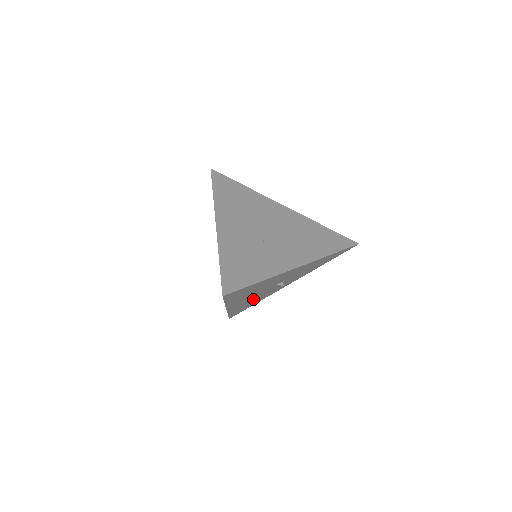
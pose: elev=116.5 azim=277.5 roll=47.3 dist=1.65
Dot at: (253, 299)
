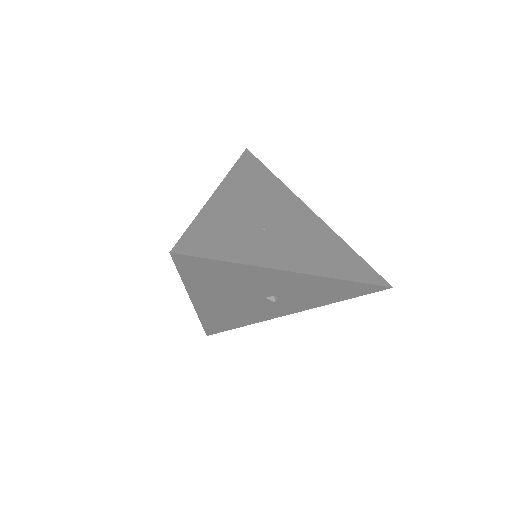
Dot at: (234, 310)
